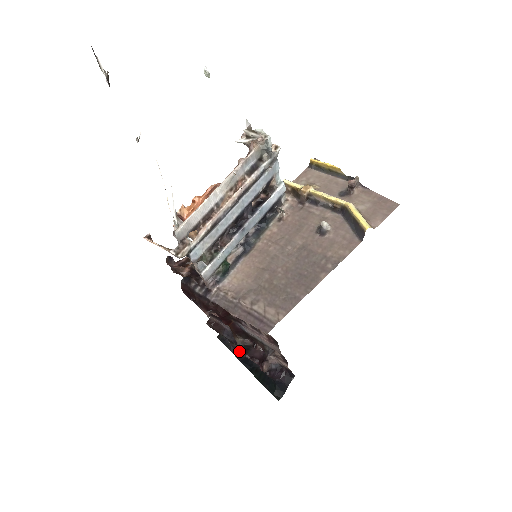
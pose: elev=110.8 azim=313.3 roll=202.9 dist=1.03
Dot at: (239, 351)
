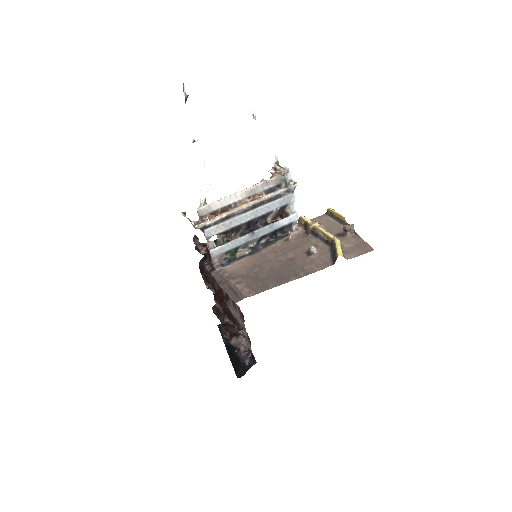
Dot at: (221, 326)
